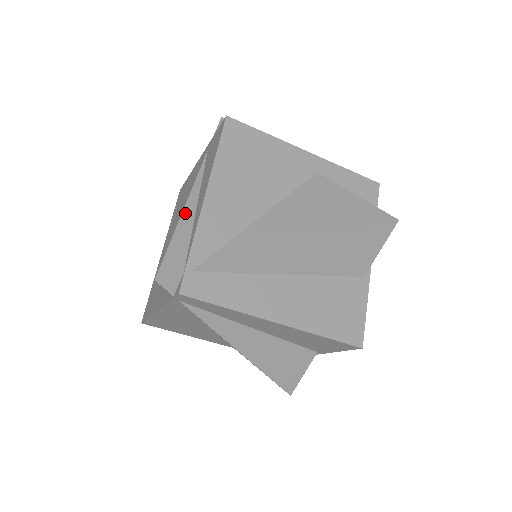
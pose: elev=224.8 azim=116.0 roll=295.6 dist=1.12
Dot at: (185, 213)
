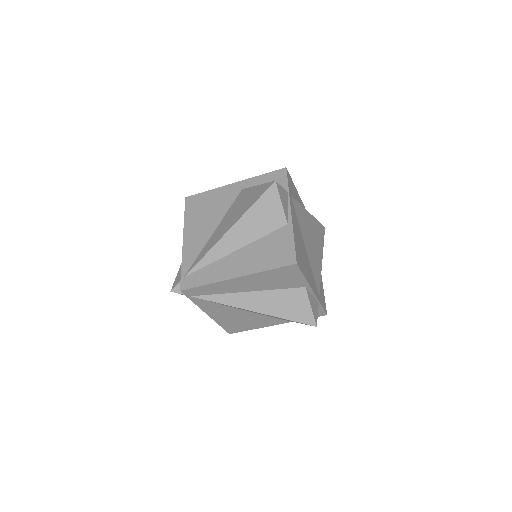
Dot at: occluded
